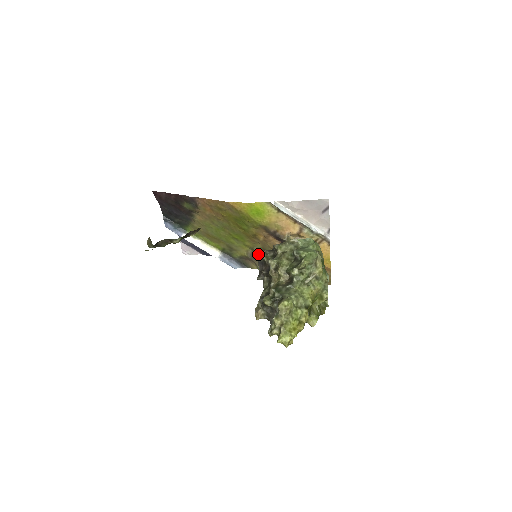
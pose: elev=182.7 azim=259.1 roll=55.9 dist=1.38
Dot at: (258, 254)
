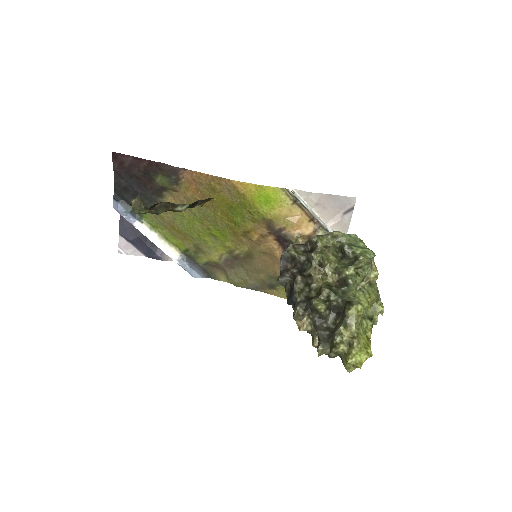
Dot at: (236, 260)
